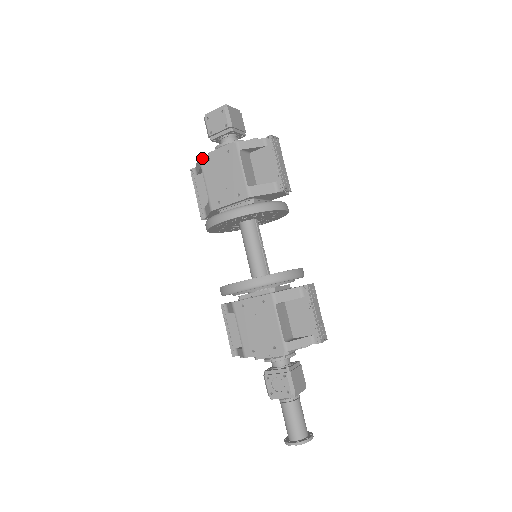
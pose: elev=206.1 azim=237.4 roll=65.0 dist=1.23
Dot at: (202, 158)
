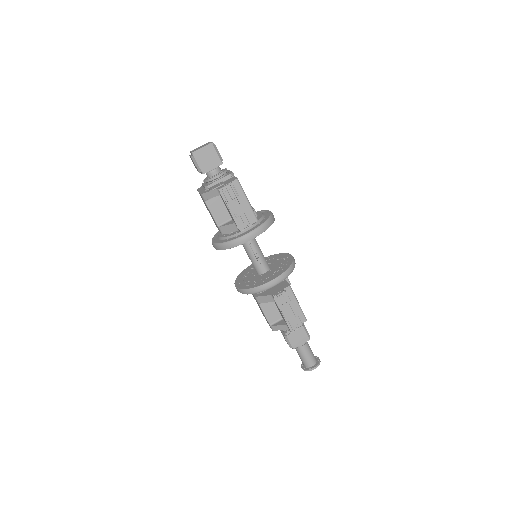
Dot at: occluded
